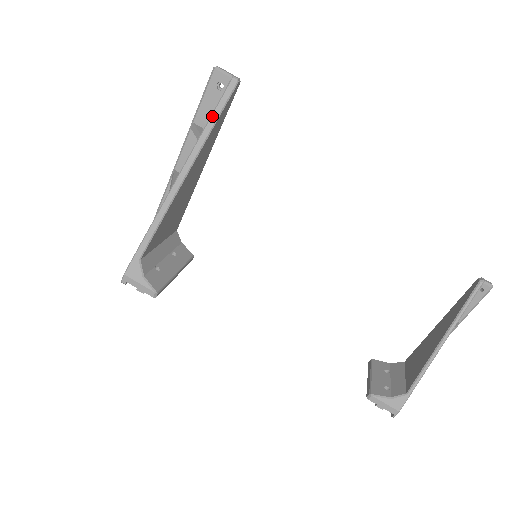
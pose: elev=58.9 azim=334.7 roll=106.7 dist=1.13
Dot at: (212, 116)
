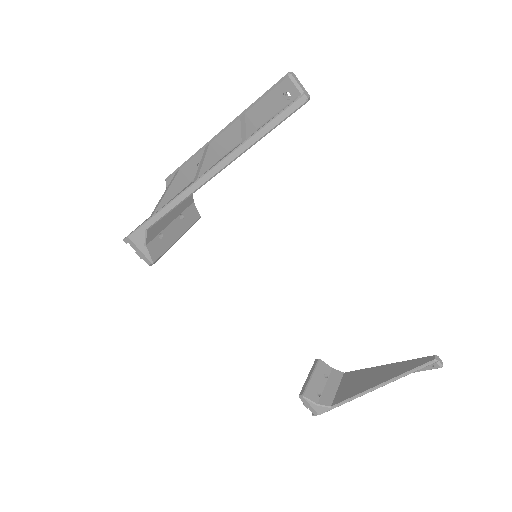
Dot at: (265, 127)
